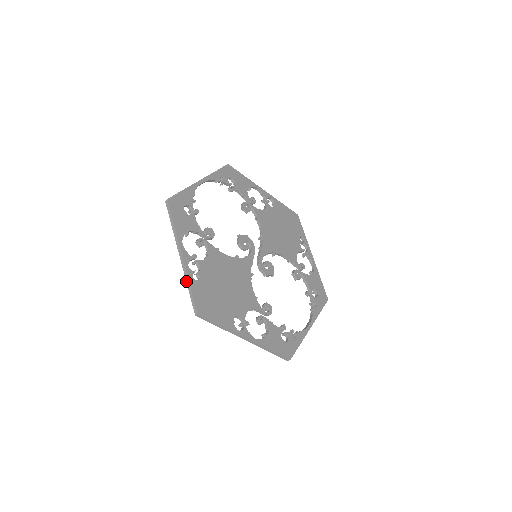
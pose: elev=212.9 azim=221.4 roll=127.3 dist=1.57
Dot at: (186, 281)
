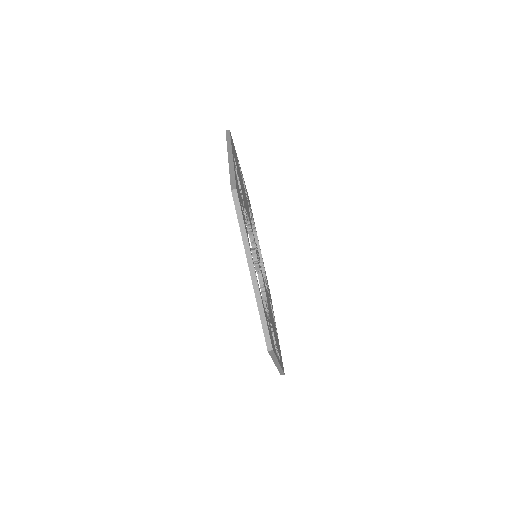
Dot at: occluded
